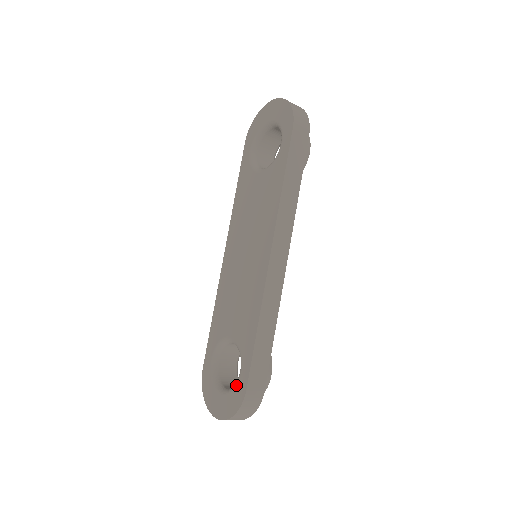
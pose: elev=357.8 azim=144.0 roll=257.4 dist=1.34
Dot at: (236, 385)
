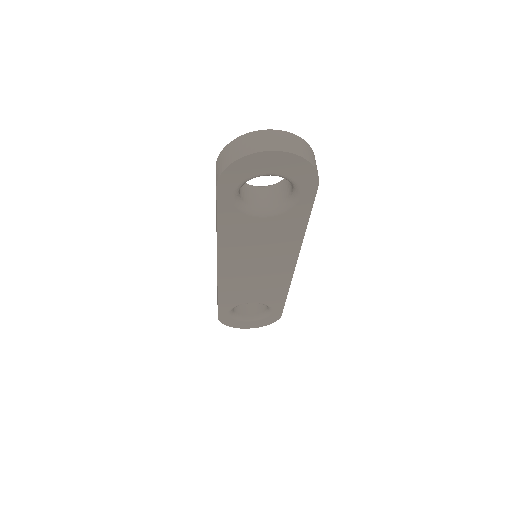
Dot at: (269, 316)
